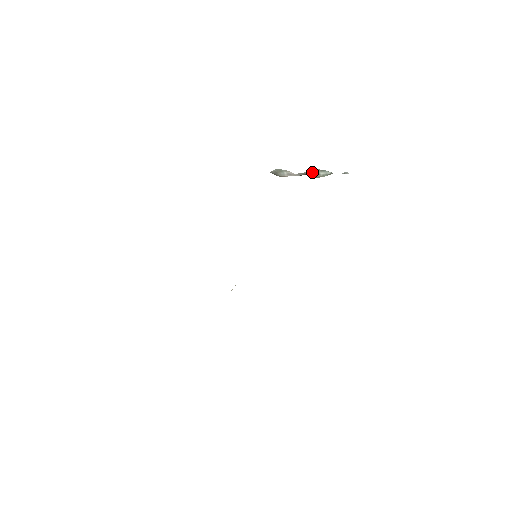
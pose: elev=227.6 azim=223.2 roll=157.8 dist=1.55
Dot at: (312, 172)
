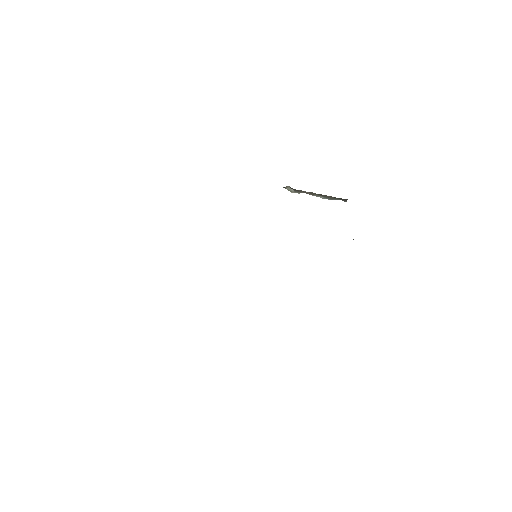
Dot at: (317, 196)
